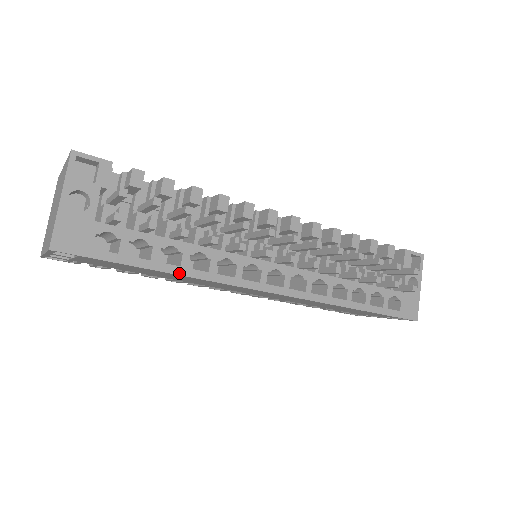
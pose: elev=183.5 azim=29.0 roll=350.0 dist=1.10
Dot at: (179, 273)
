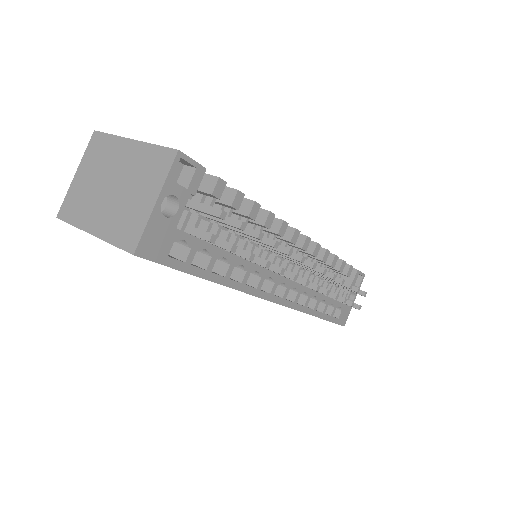
Dot at: (222, 283)
